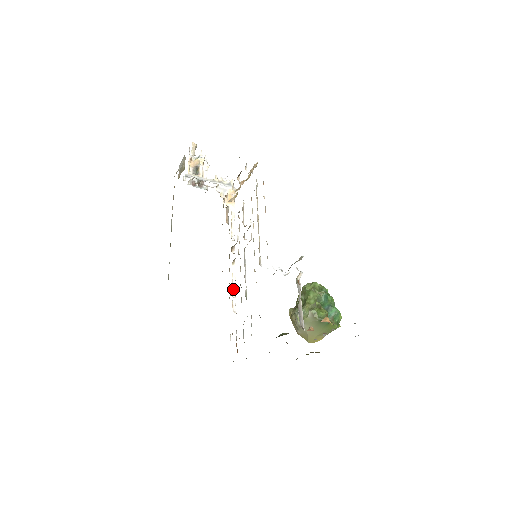
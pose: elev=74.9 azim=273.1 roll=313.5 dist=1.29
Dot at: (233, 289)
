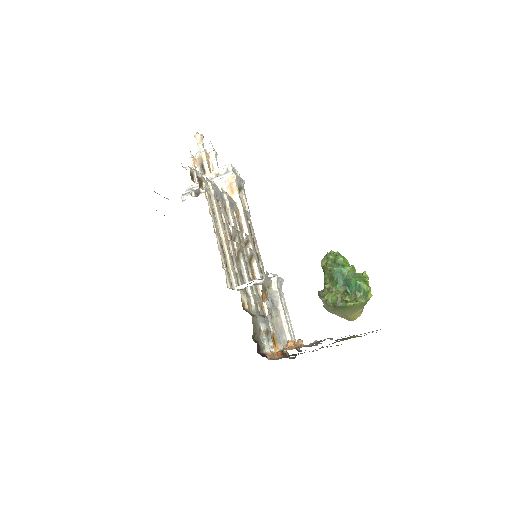
Dot at: occluded
